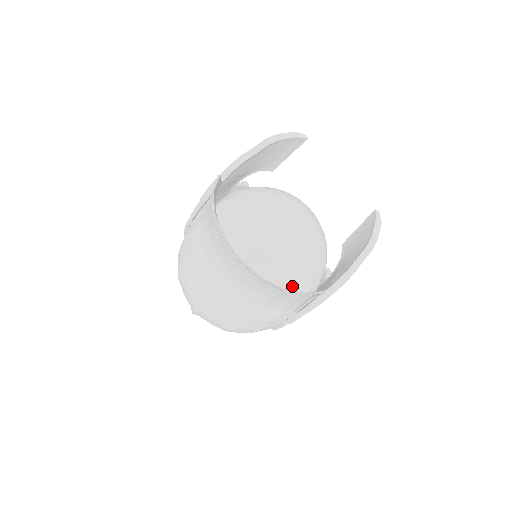
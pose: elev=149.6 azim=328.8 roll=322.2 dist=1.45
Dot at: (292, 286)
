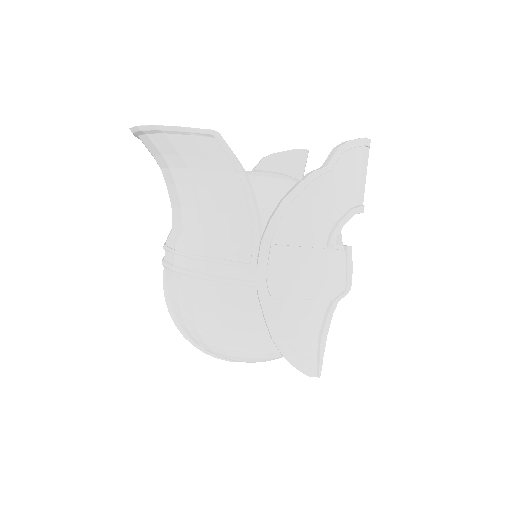
Dot at: occluded
